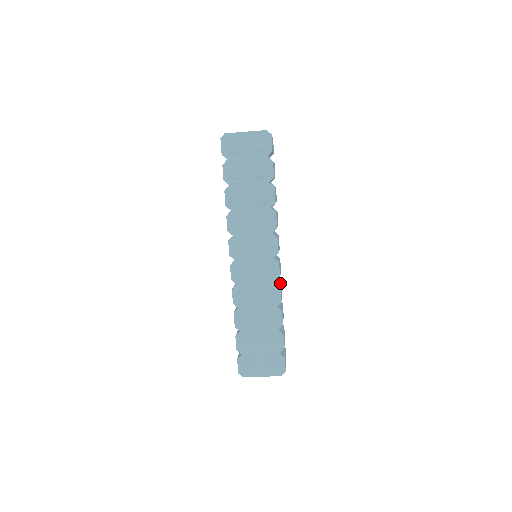
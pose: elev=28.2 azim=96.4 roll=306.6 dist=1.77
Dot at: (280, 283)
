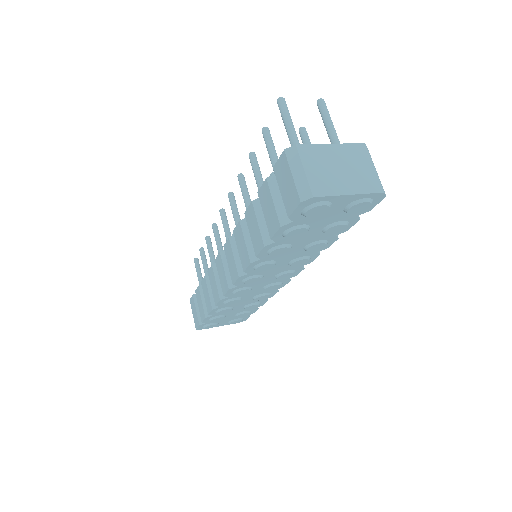
Dot at: occluded
